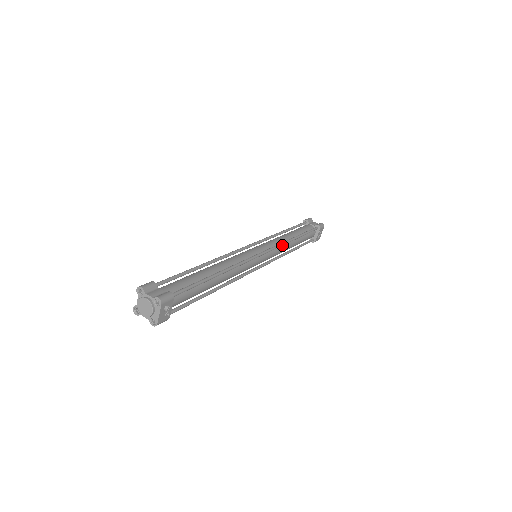
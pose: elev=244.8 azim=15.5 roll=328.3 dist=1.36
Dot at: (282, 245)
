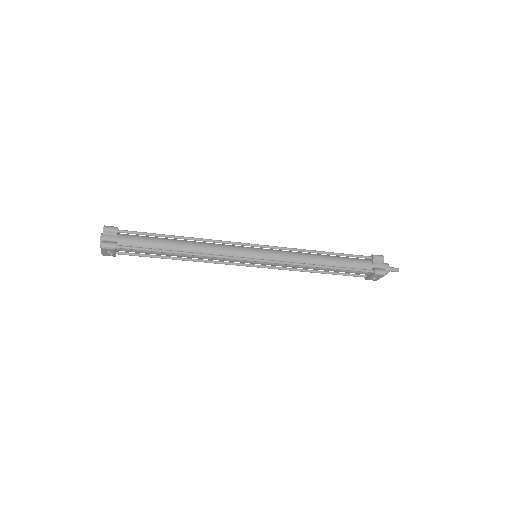
Dot at: (291, 264)
